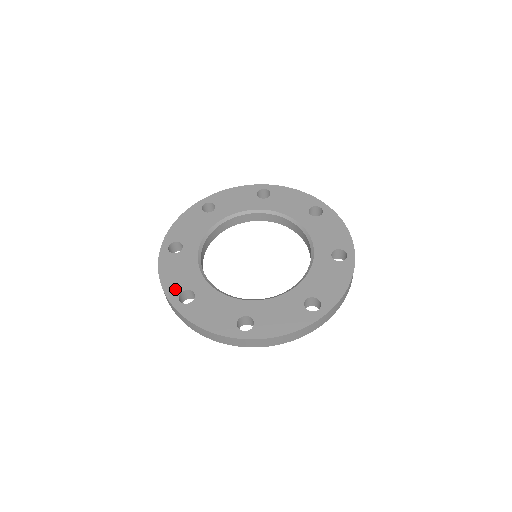
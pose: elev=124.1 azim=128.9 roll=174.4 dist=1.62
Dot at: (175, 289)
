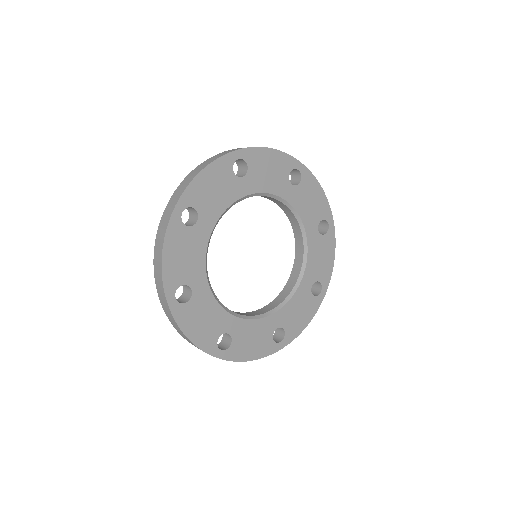
Dot at: (211, 341)
